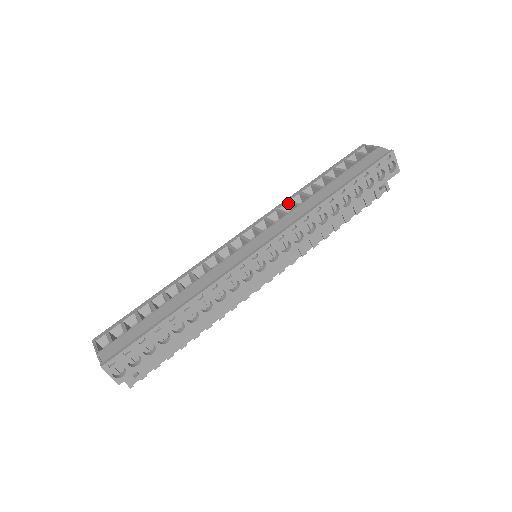
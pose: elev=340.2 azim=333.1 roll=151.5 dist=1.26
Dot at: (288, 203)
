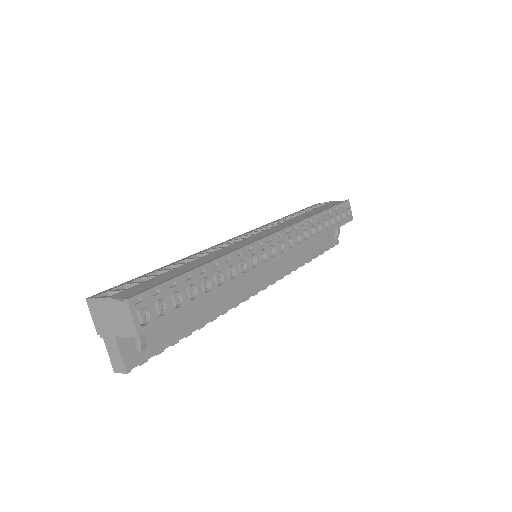
Dot at: (274, 223)
